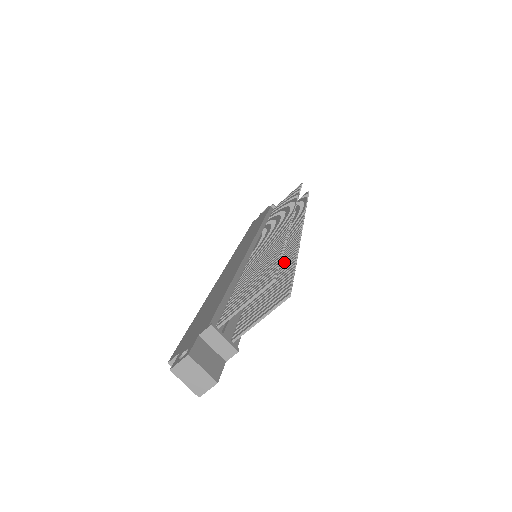
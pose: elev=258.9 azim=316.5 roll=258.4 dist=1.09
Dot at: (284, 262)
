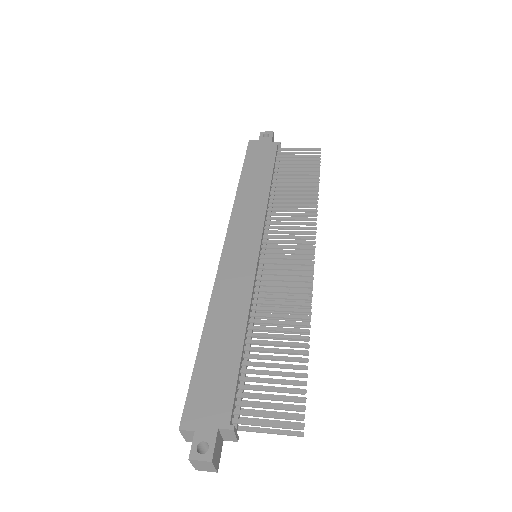
Dot at: occluded
